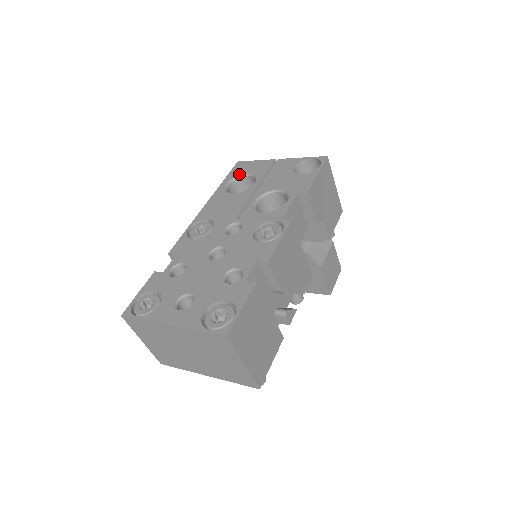
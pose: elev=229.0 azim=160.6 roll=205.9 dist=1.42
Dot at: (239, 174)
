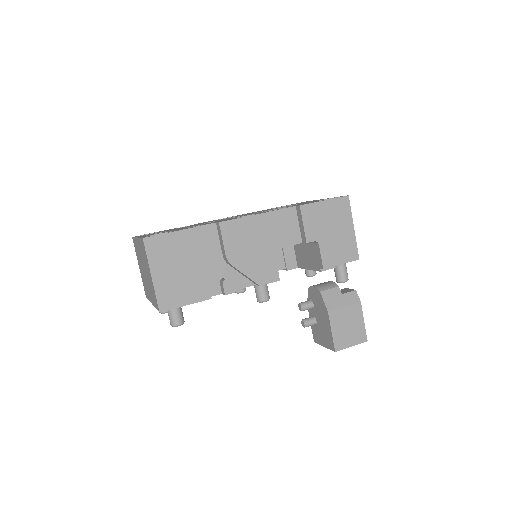
Dot at: occluded
